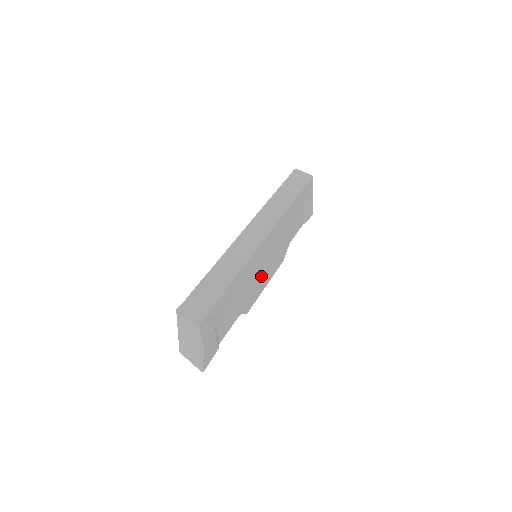
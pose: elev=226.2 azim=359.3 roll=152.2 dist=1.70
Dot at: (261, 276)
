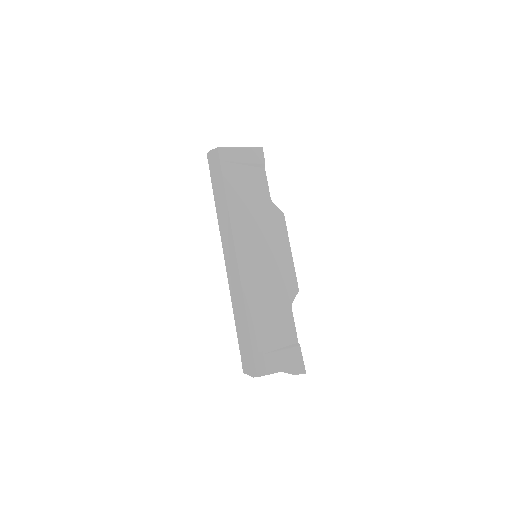
Dot at: (274, 263)
